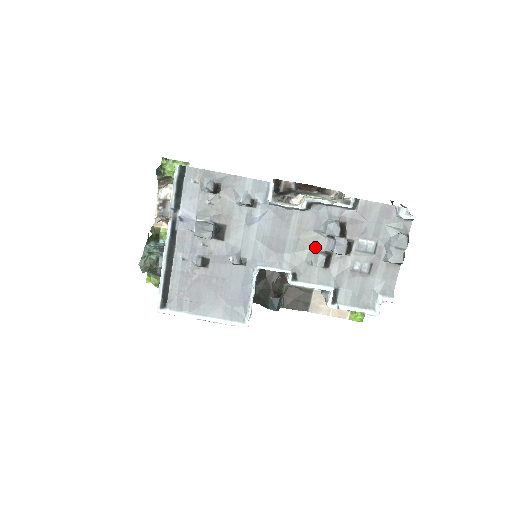
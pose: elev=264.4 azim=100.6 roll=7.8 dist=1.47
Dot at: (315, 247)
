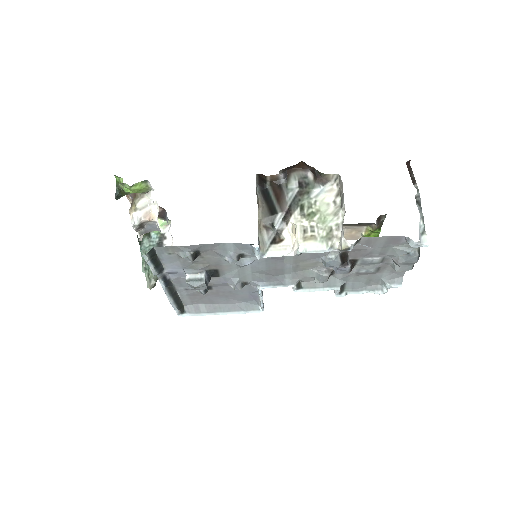
Dot at: (316, 268)
